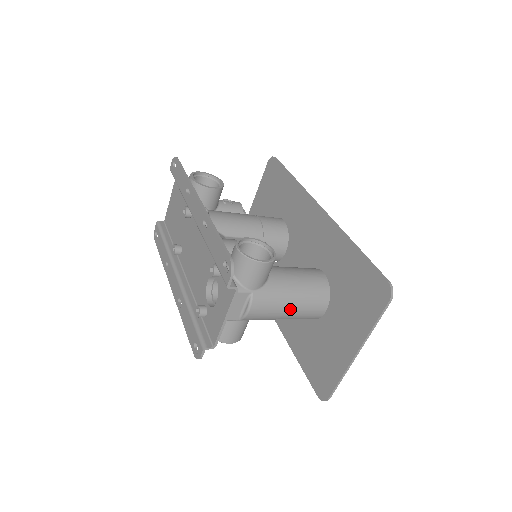
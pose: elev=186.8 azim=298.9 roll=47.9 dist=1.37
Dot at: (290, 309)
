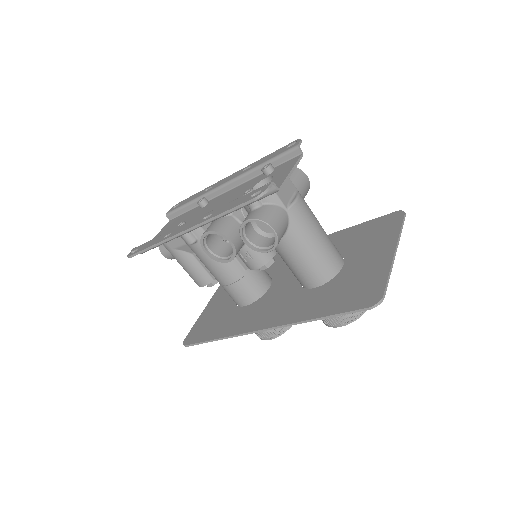
Dot at: (321, 232)
